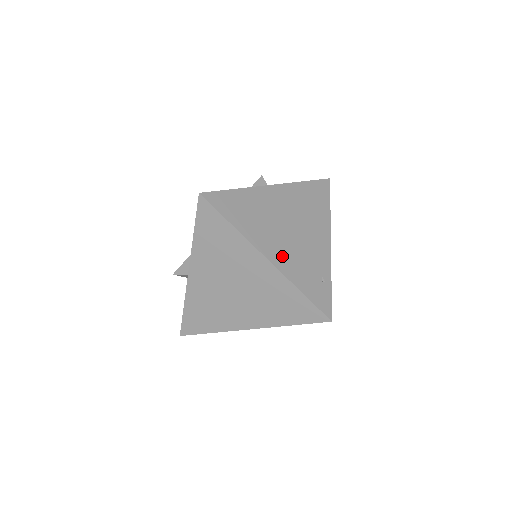
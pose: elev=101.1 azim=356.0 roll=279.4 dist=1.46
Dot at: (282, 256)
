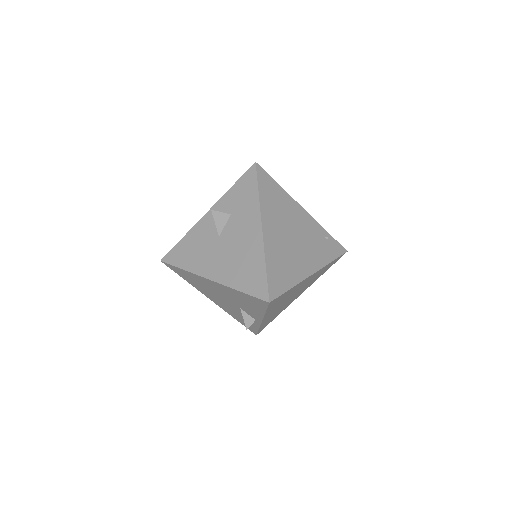
Dot at: (312, 260)
